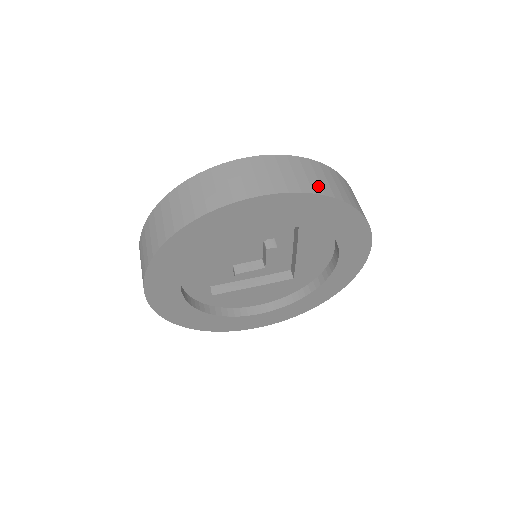
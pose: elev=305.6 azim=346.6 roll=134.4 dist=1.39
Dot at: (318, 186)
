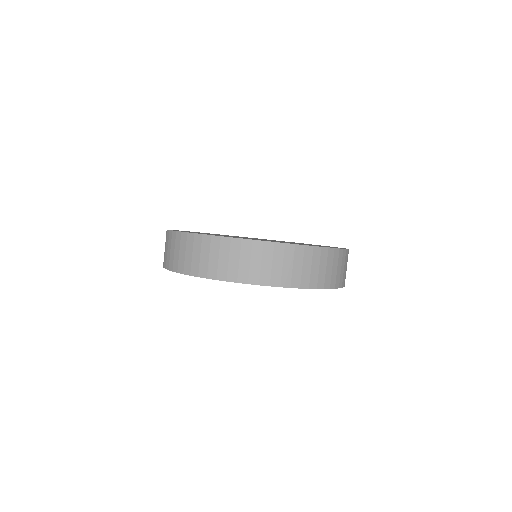
Dot at: (224, 271)
